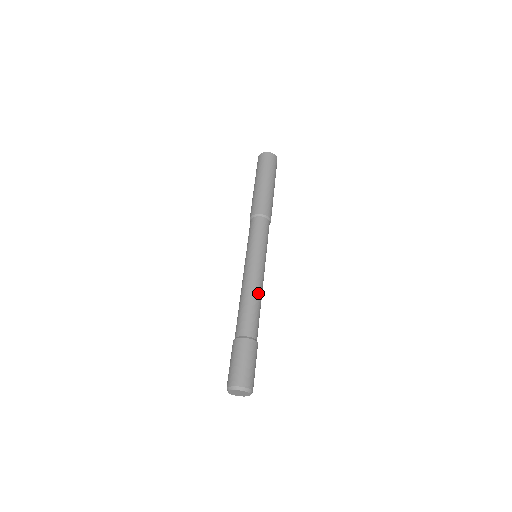
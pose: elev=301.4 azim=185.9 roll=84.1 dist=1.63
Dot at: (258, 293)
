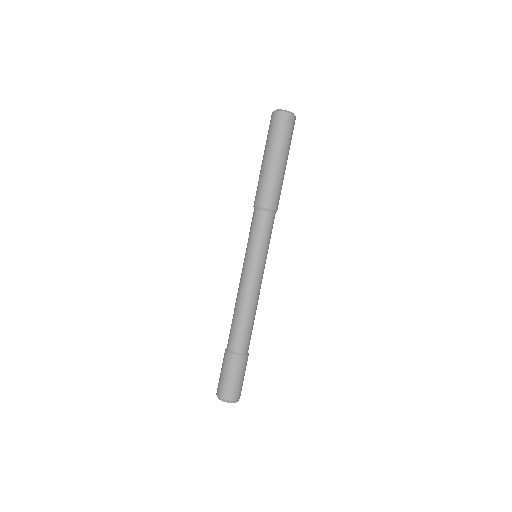
Dot at: occluded
